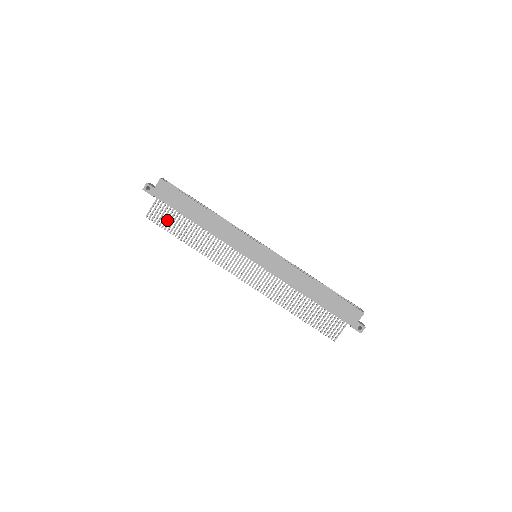
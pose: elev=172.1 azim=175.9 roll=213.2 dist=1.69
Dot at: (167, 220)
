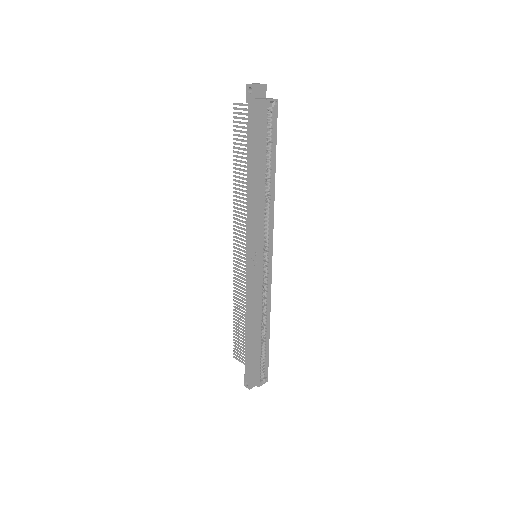
Dot at: (242, 132)
